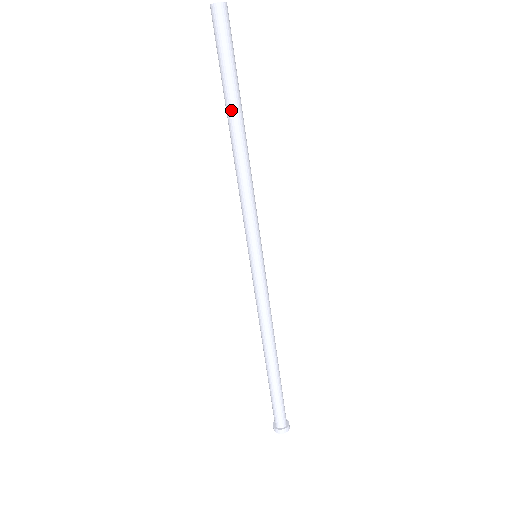
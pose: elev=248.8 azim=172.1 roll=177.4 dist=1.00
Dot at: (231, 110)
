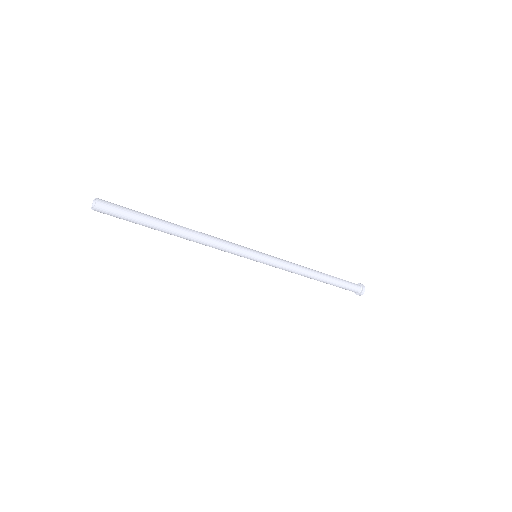
Dot at: (162, 231)
